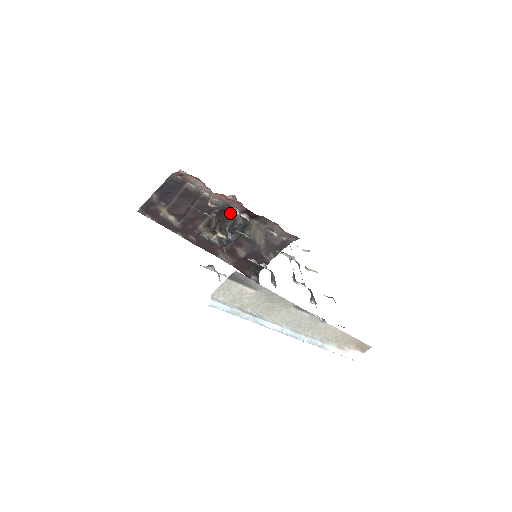
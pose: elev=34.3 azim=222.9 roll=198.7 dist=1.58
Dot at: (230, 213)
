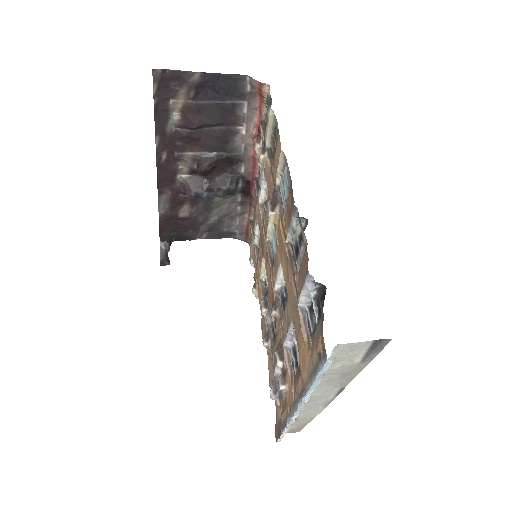
Dot at: (232, 168)
